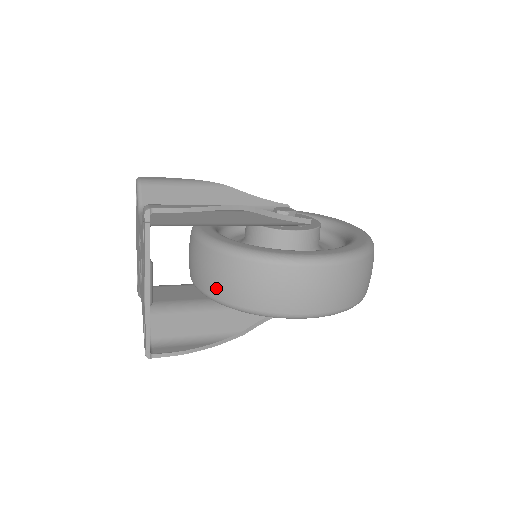
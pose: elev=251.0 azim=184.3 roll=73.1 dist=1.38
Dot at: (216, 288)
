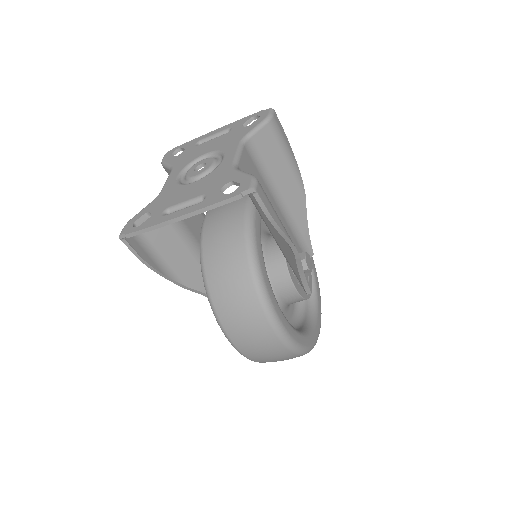
Dot at: (213, 256)
